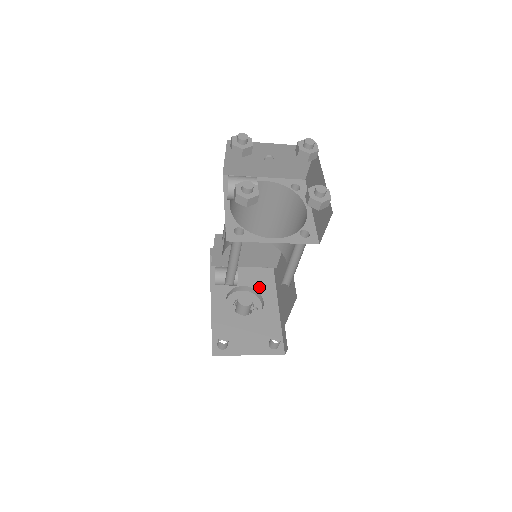
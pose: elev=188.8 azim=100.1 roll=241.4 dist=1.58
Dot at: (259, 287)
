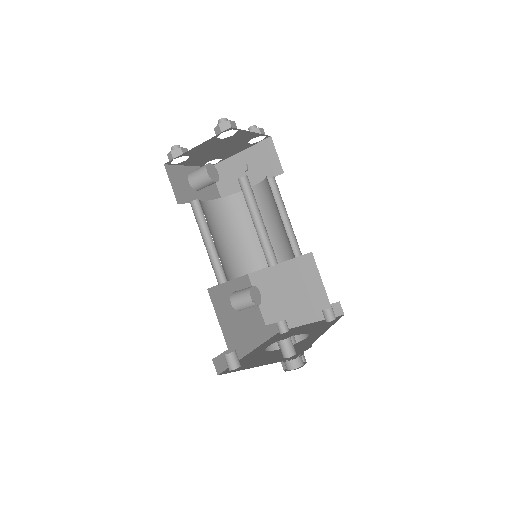
Dot at: (311, 331)
